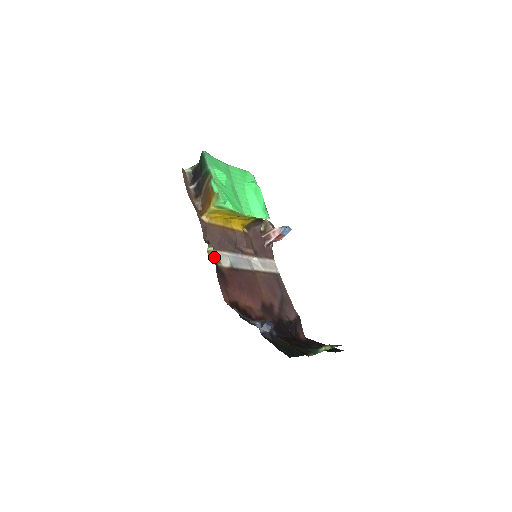
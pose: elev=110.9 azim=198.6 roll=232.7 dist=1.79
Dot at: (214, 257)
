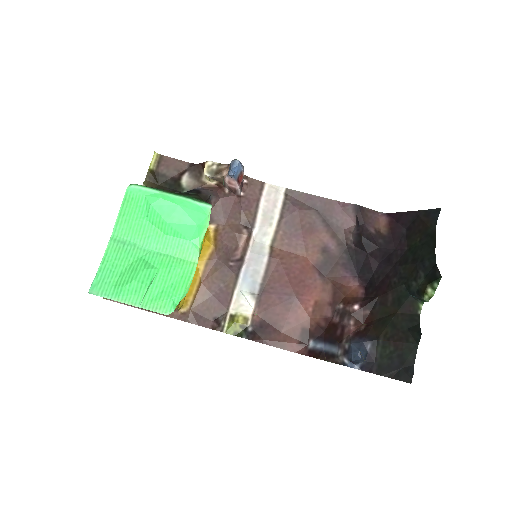
Dot at: (237, 326)
